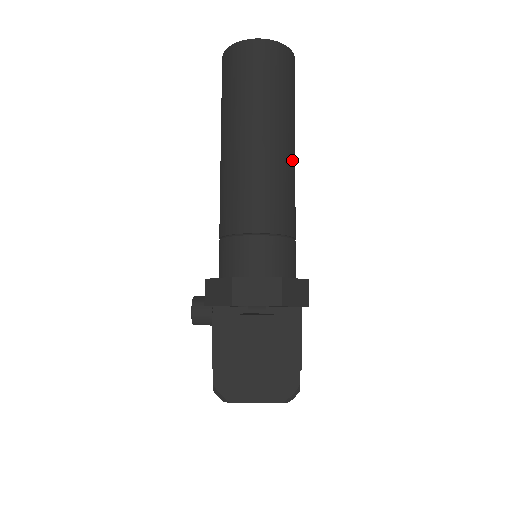
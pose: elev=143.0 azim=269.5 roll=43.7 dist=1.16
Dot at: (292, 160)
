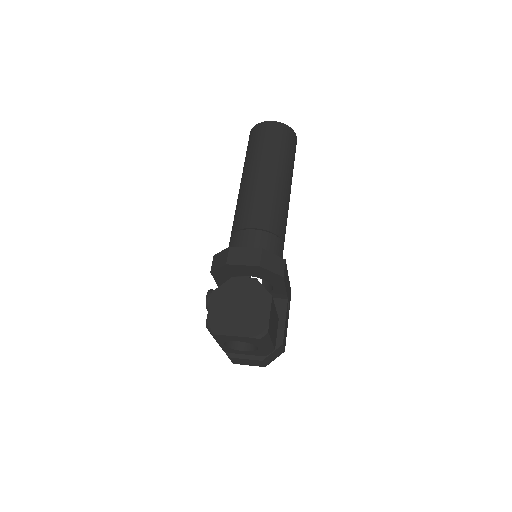
Dot at: (286, 191)
